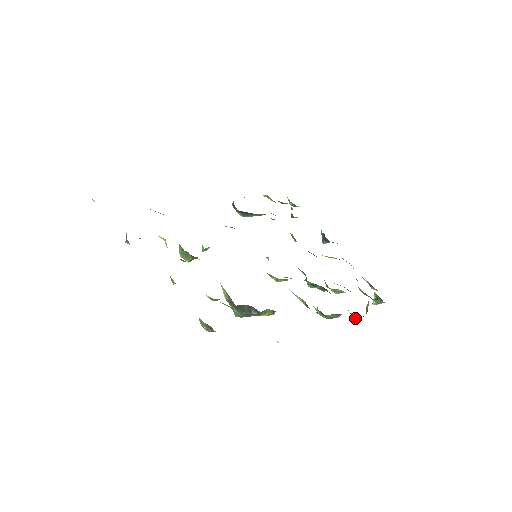
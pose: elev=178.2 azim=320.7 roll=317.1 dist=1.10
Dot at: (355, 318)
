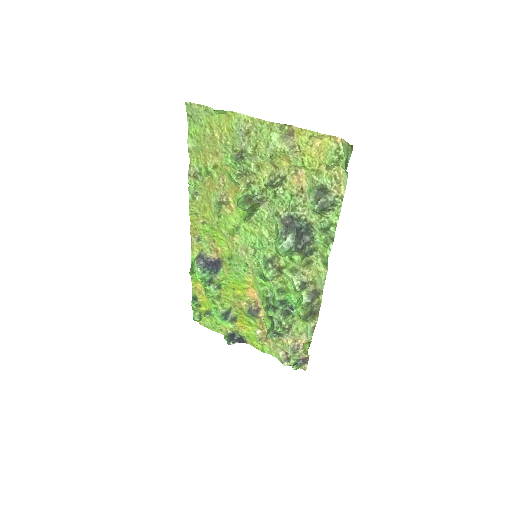
Dot at: (311, 335)
